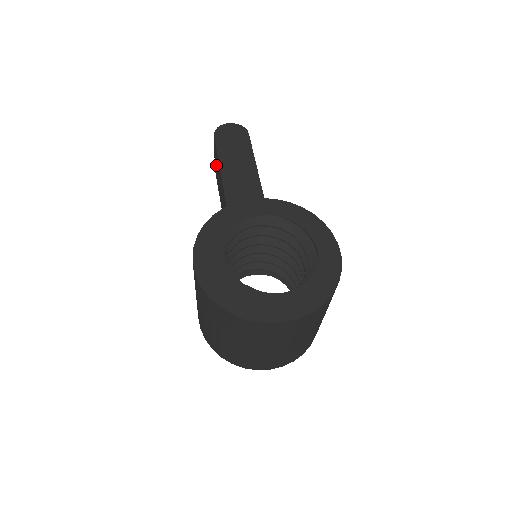
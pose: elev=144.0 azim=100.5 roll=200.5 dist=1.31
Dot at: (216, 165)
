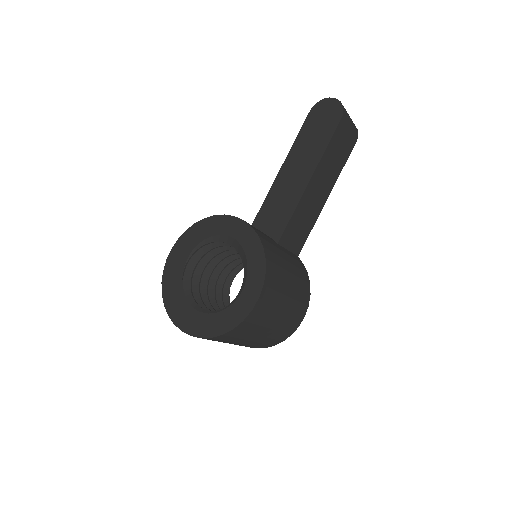
Dot at: occluded
